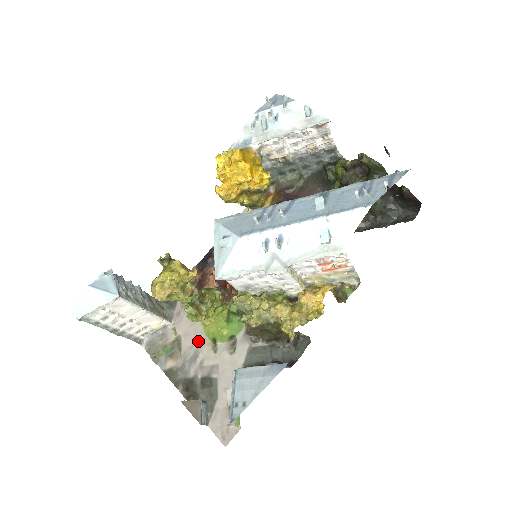
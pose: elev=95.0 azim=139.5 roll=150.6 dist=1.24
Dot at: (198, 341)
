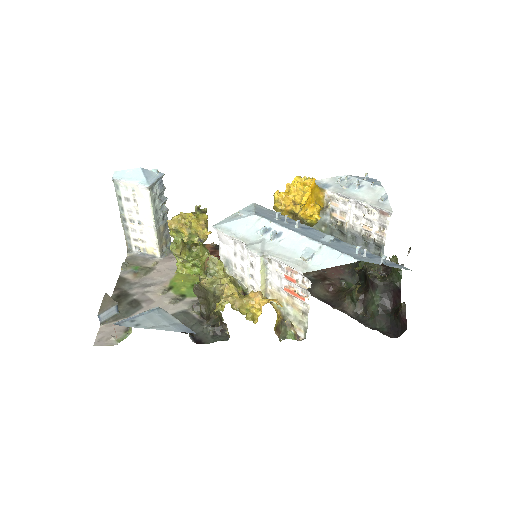
Dot at: (161, 280)
